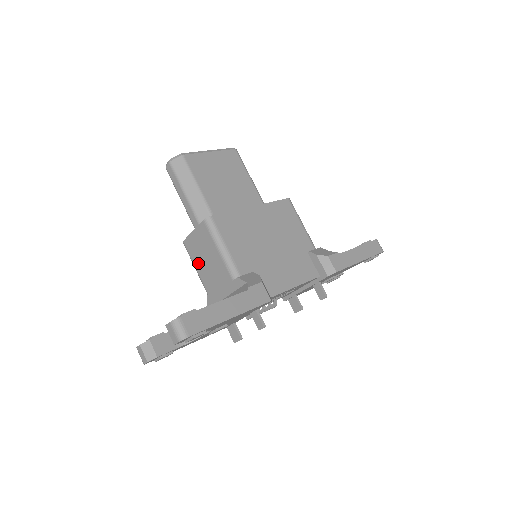
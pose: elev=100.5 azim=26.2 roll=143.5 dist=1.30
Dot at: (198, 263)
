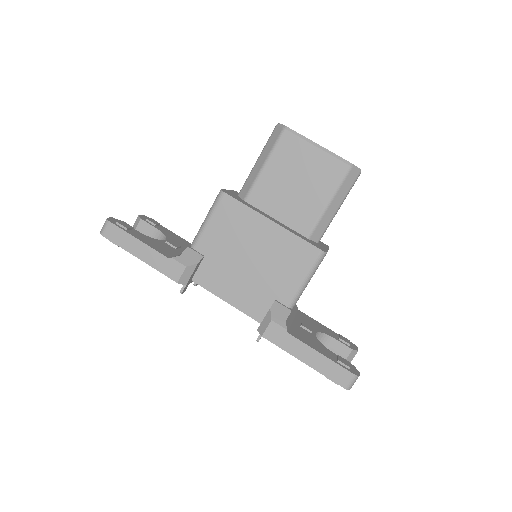
Dot at: occluded
